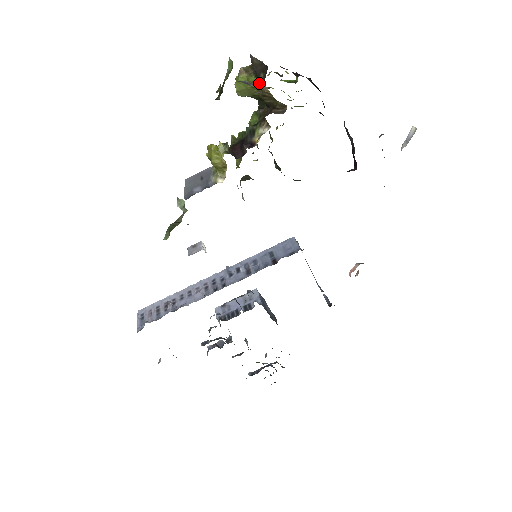
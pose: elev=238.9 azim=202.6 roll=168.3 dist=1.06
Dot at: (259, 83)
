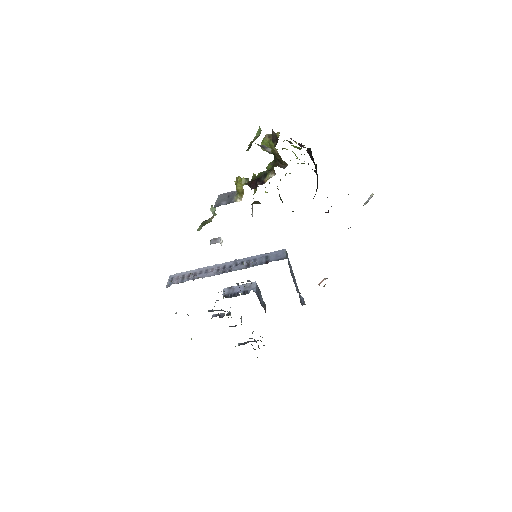
Dot at: (274, 146)
